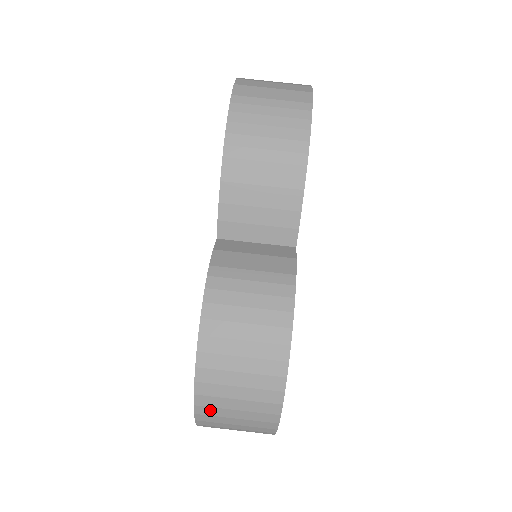
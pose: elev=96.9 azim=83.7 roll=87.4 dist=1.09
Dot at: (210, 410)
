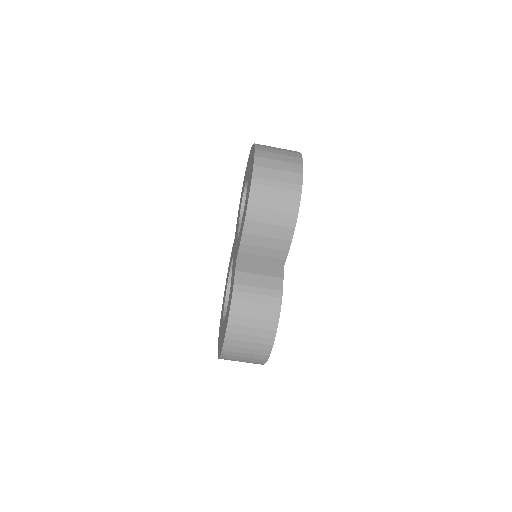
Dot at: (229, 356)
